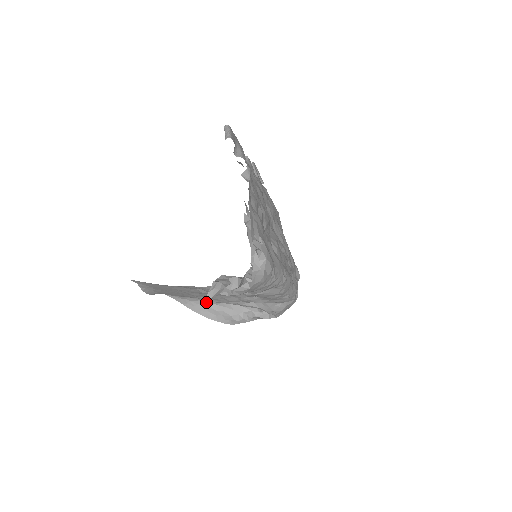
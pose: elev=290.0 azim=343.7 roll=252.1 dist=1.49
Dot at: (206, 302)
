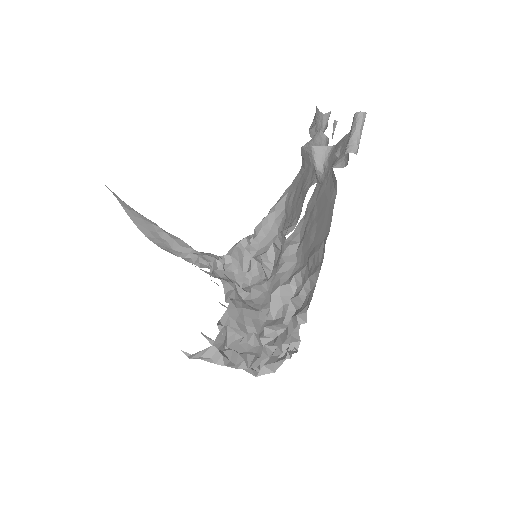
Dot at: (154, 224)
